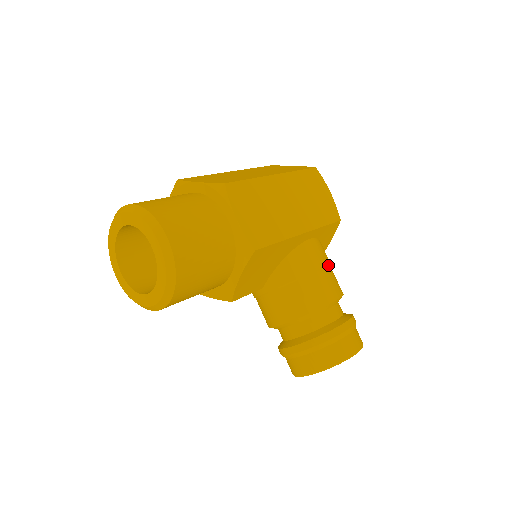
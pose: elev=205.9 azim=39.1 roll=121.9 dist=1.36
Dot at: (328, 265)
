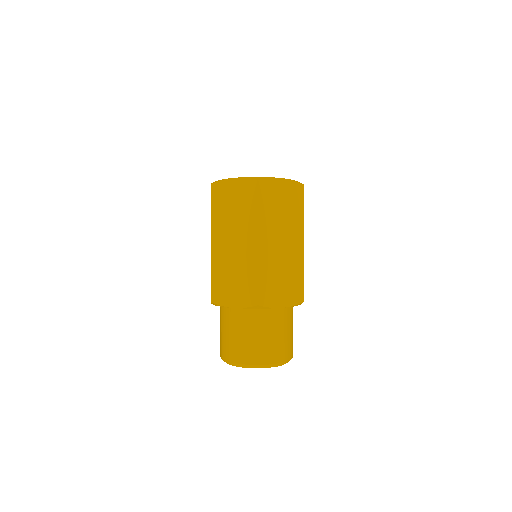
Dot at: occluded
